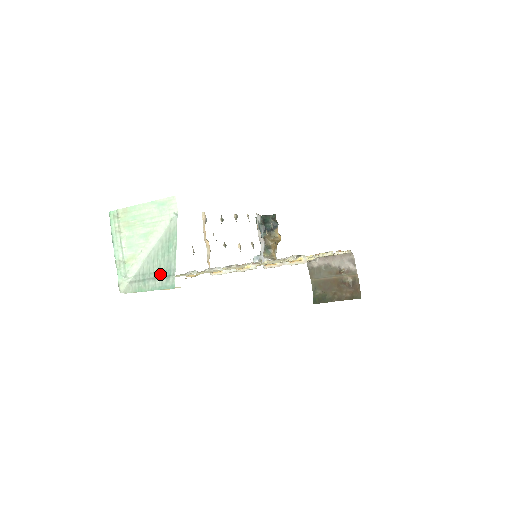
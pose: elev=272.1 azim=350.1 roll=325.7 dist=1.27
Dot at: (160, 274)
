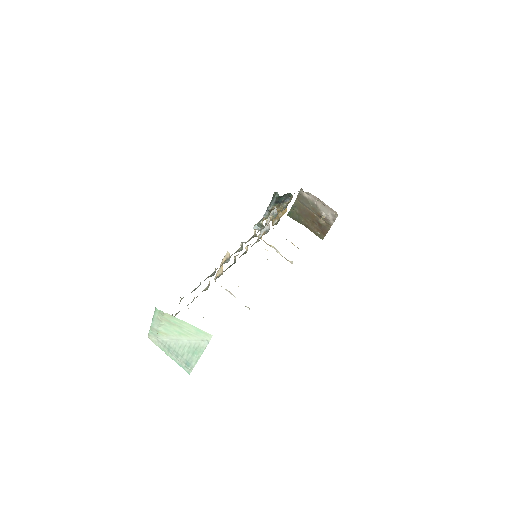
Dot at: (182, 359)
